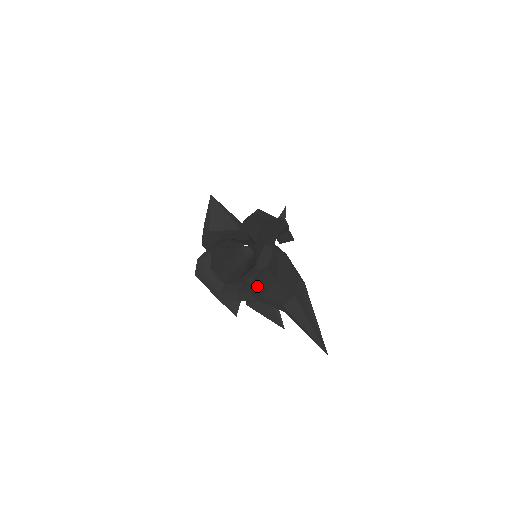
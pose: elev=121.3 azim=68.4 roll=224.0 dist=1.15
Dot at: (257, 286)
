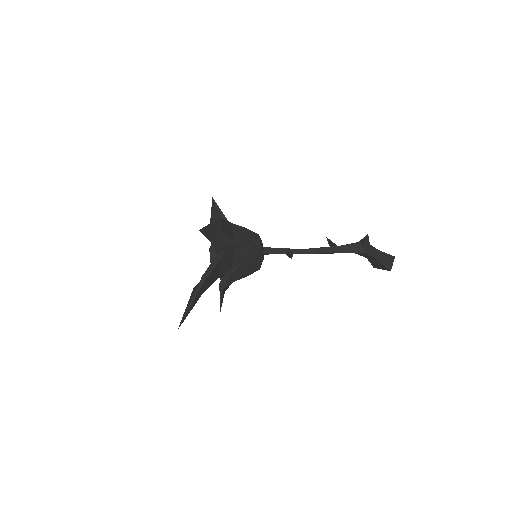
Dot at: occluded
